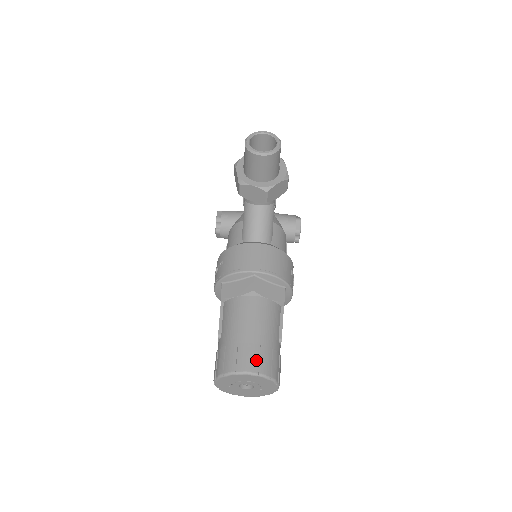
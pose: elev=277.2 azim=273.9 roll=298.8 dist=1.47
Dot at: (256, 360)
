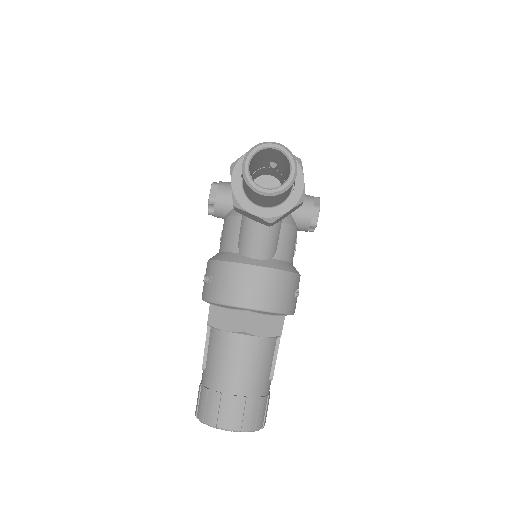
Dot at: (240, 415)
